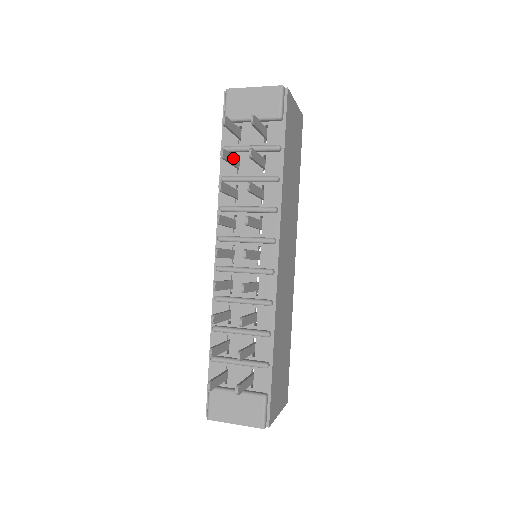
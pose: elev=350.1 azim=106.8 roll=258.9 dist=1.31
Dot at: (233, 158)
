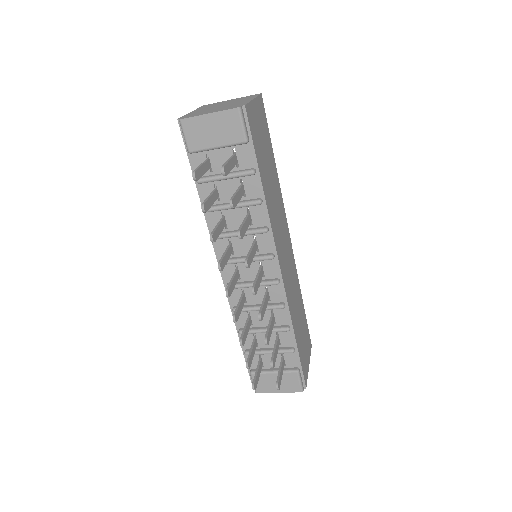
Dot at: (212, 197)
